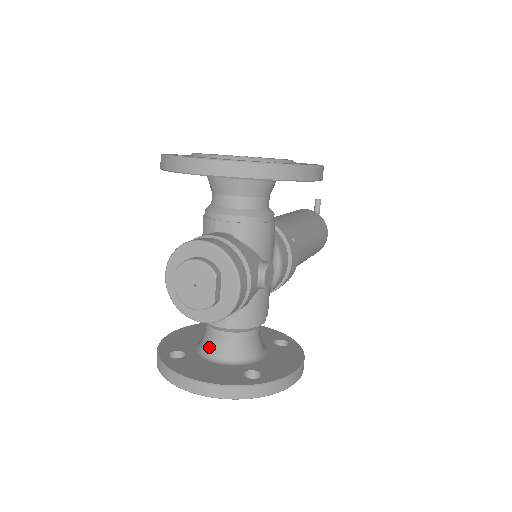
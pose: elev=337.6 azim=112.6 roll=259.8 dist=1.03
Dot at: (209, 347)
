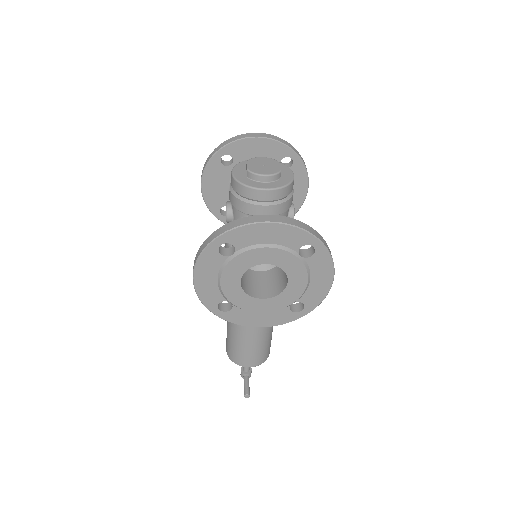
Dot at: occluded
